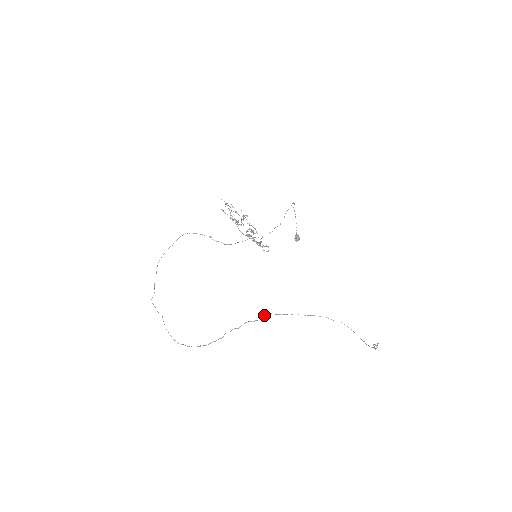
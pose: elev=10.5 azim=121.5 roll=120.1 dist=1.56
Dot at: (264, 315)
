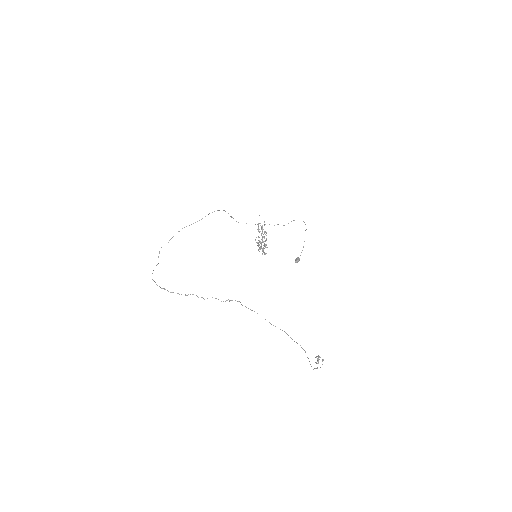
Dot at: occluded
